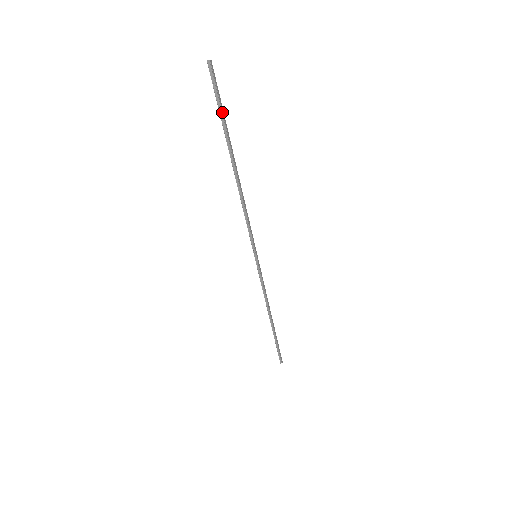
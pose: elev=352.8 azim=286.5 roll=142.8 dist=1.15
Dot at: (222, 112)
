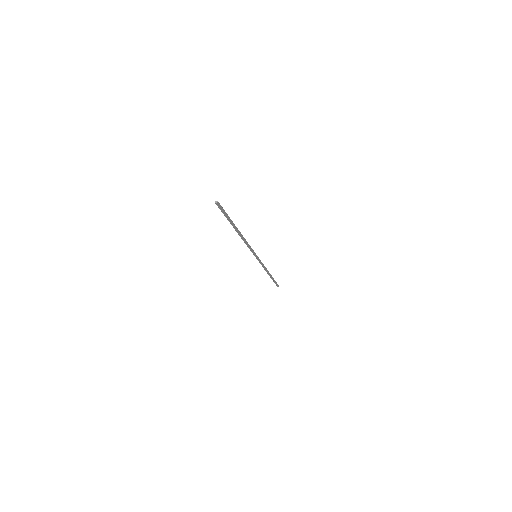
Dot at: (227, 217)
